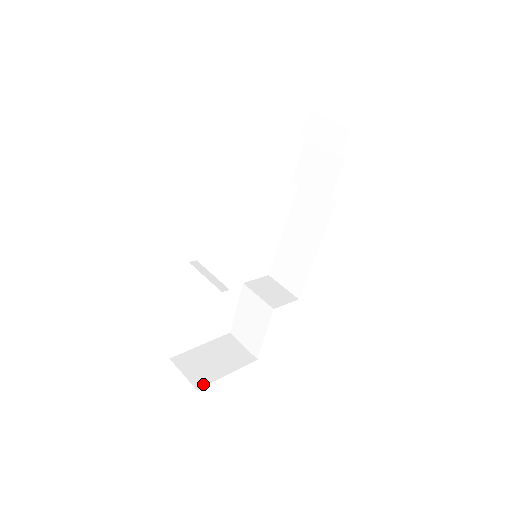
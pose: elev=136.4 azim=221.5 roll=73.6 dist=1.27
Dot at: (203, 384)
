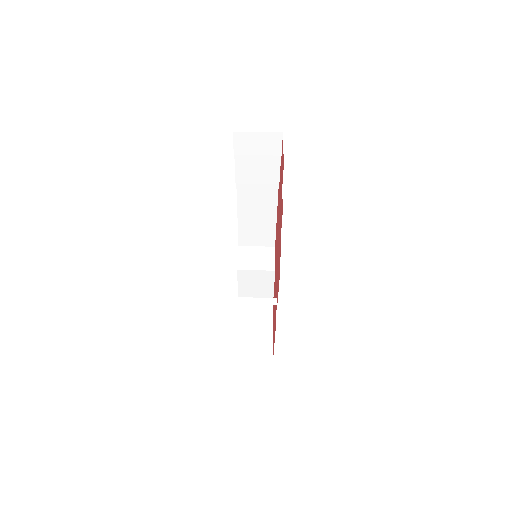
Dot at: (271, 349)
